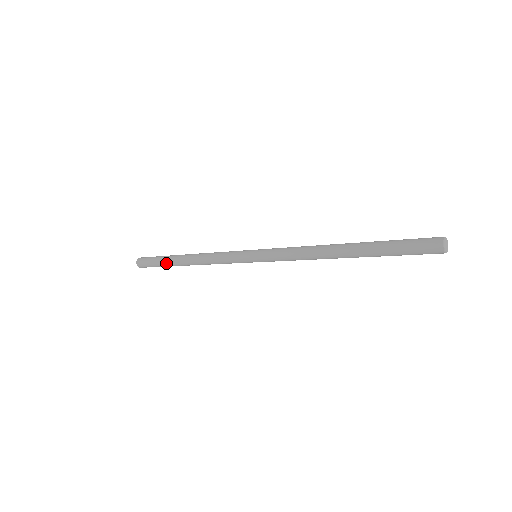
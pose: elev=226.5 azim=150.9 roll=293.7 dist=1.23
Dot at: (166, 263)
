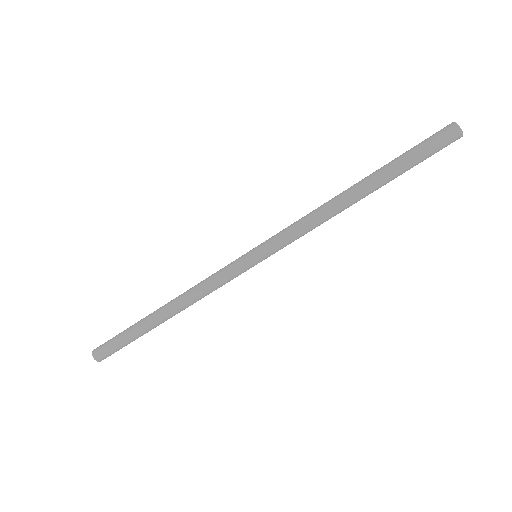
Dot at: (136, 326)
